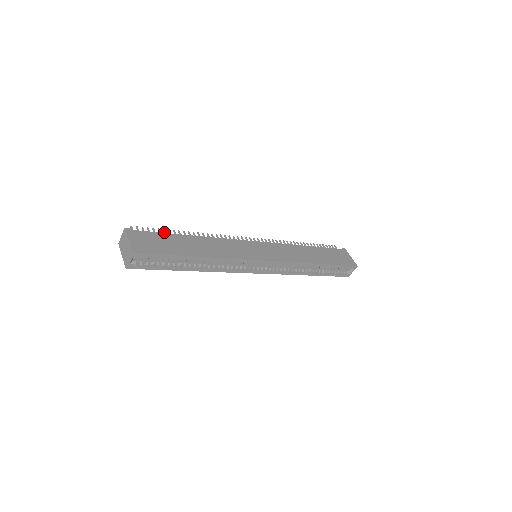
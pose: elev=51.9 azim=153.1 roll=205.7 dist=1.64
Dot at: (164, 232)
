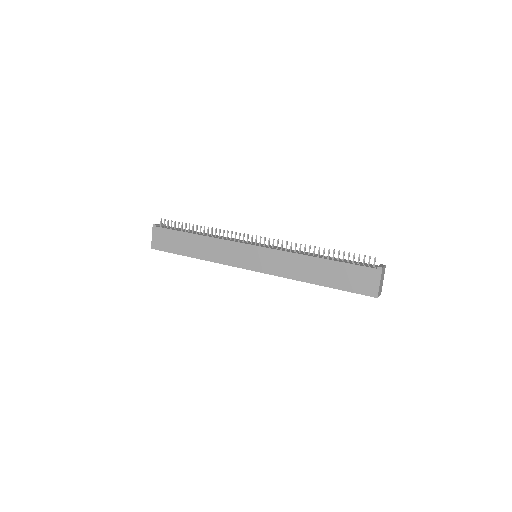
Dot at: (181, 226)
